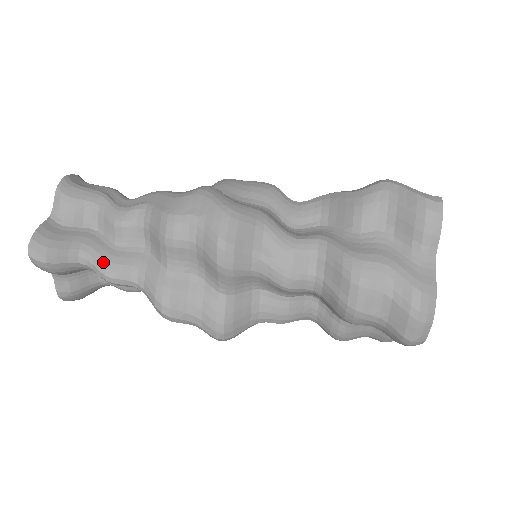
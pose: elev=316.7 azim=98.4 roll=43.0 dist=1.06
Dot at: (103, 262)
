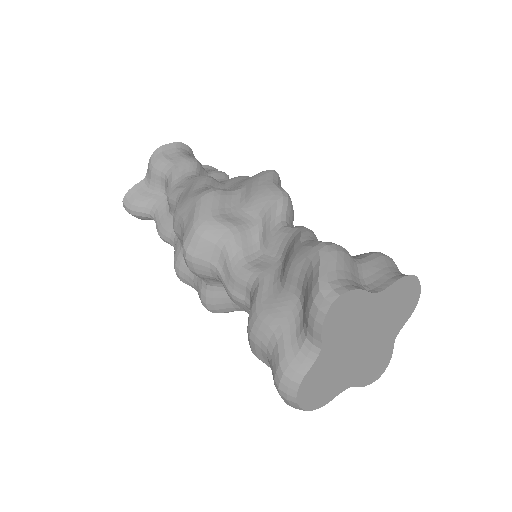
Dot at: (159, 224)
